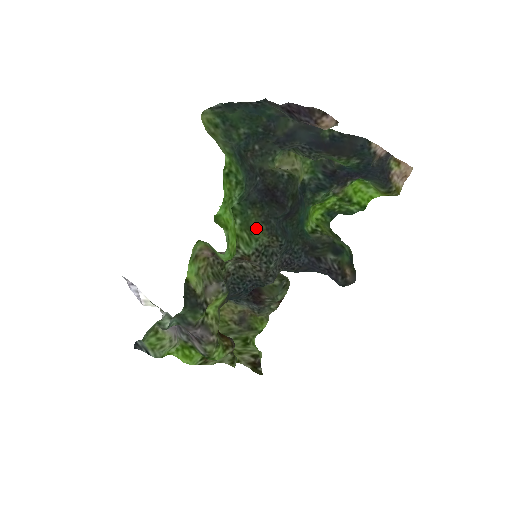
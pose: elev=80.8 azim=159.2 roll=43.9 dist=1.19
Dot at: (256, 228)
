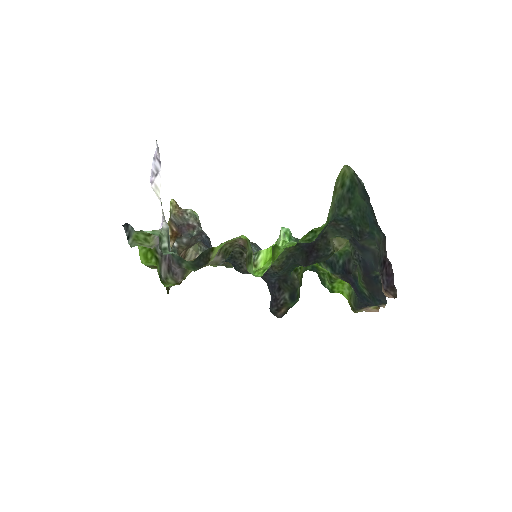
Dot at: (280, 256)
